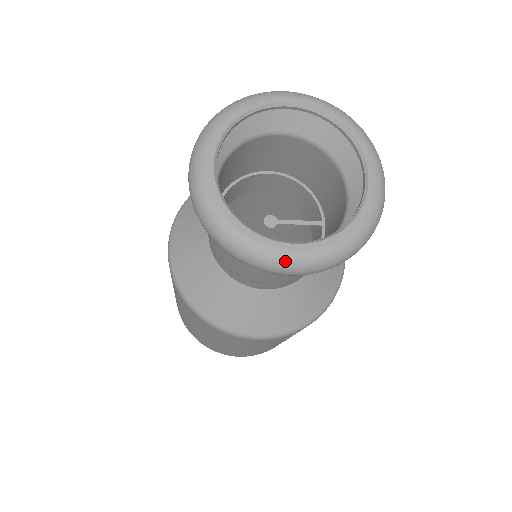
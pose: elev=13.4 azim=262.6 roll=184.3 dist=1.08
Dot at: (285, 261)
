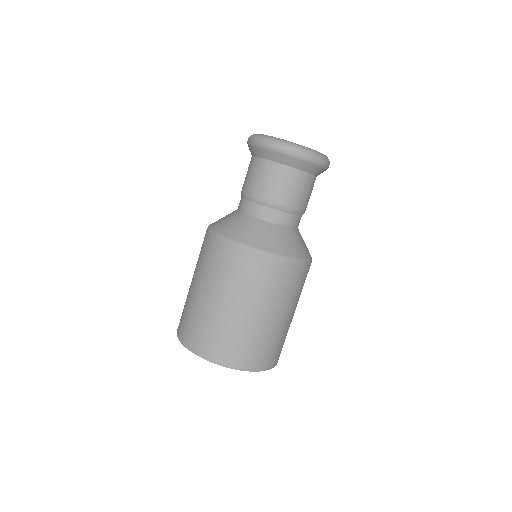
Dot at: (313, 151)
